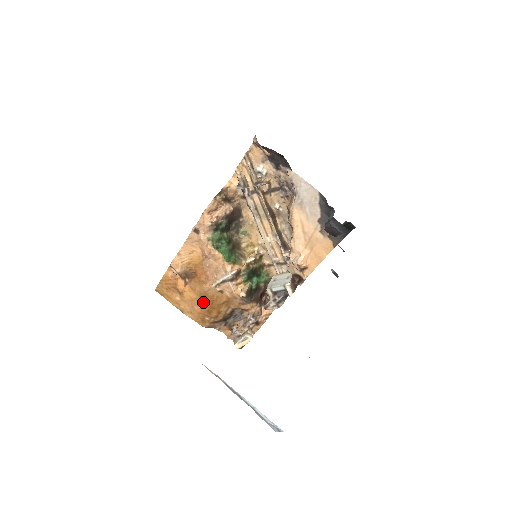
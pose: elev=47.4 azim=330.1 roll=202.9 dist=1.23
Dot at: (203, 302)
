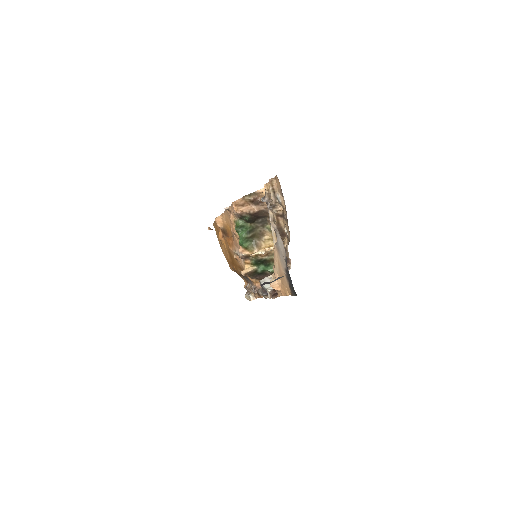
Dot at: (230, 256)
